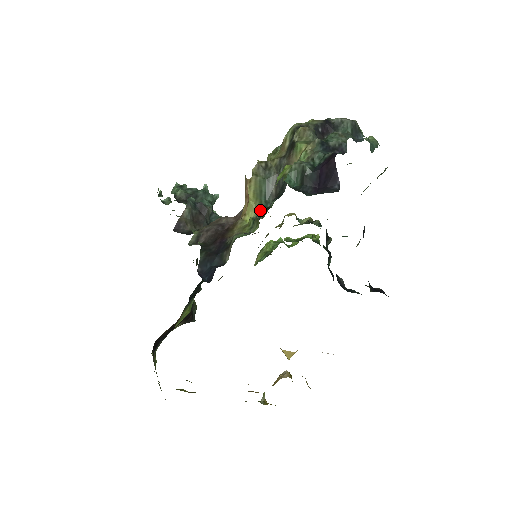
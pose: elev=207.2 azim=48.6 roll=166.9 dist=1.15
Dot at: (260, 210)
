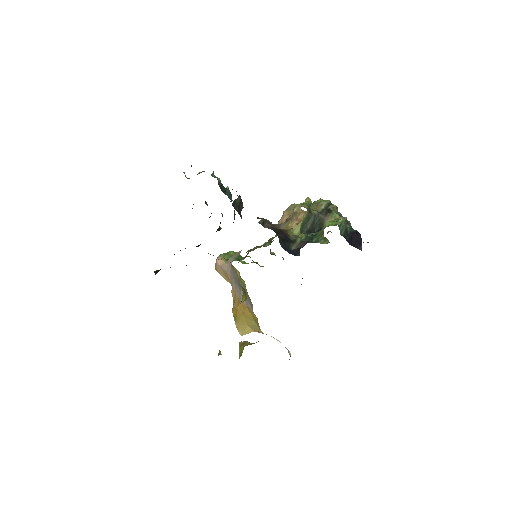
Dot at: (302, 232)
